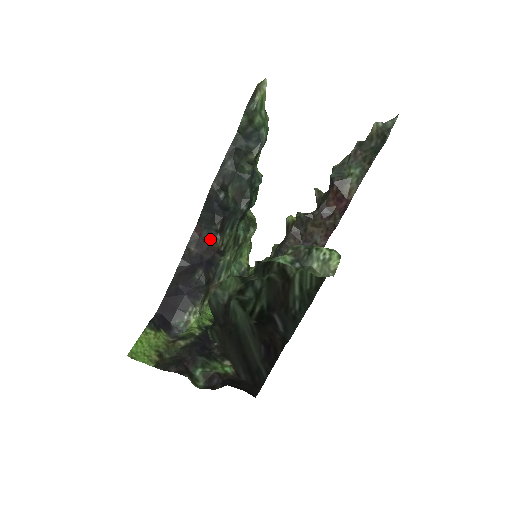
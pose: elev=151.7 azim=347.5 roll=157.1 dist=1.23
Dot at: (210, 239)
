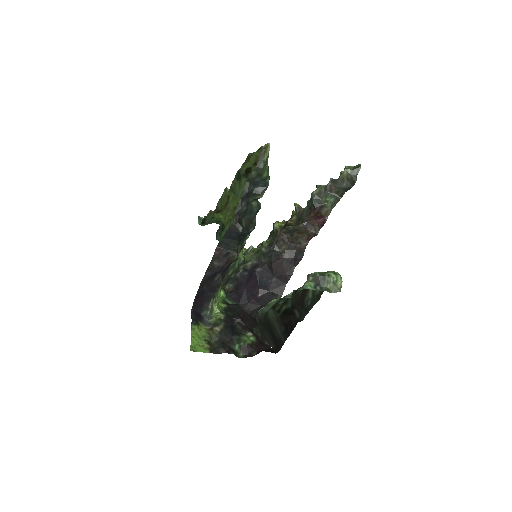
Dot at: (229, 256)
